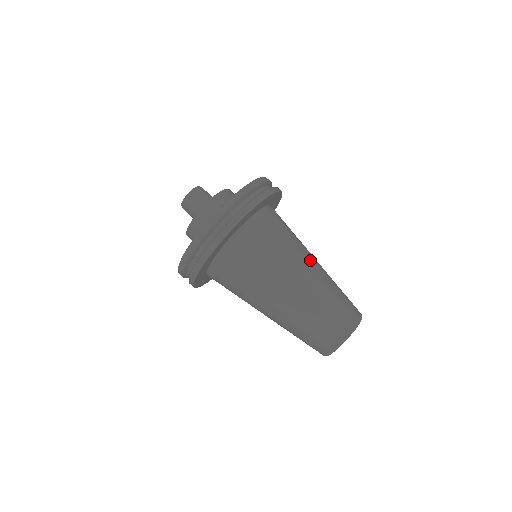
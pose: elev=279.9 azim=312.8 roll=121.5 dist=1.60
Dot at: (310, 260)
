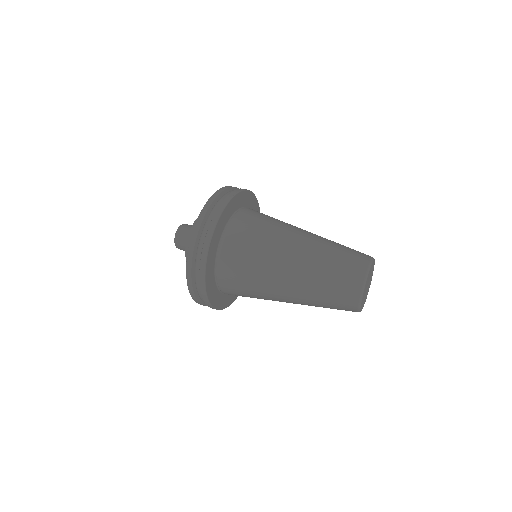
Dot at: occluded
